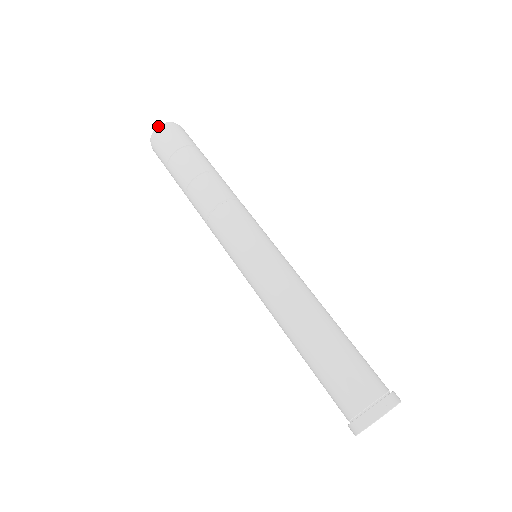
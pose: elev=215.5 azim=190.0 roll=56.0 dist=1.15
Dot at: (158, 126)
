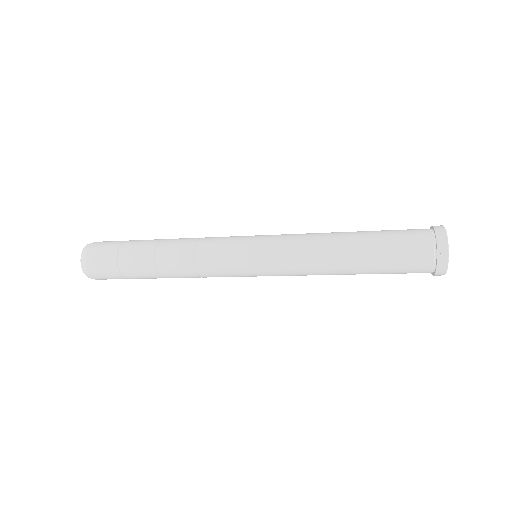
Dot at: occluded
